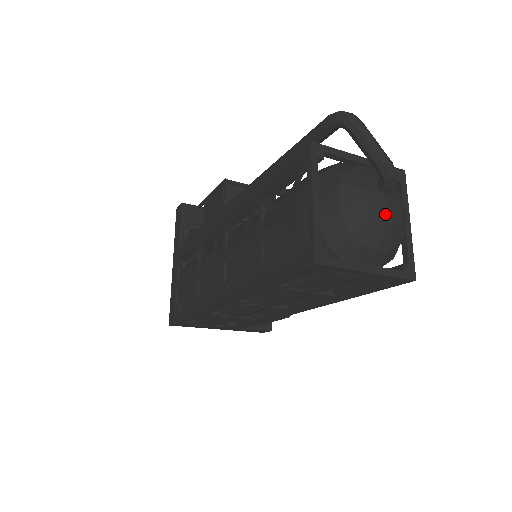
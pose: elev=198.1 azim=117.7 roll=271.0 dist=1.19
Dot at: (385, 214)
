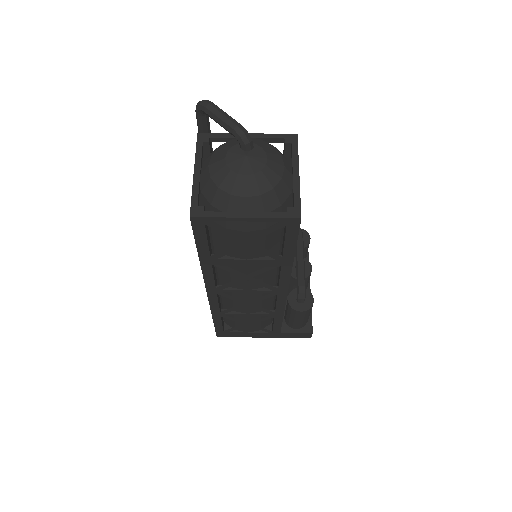
Dot at: (245, 166)
